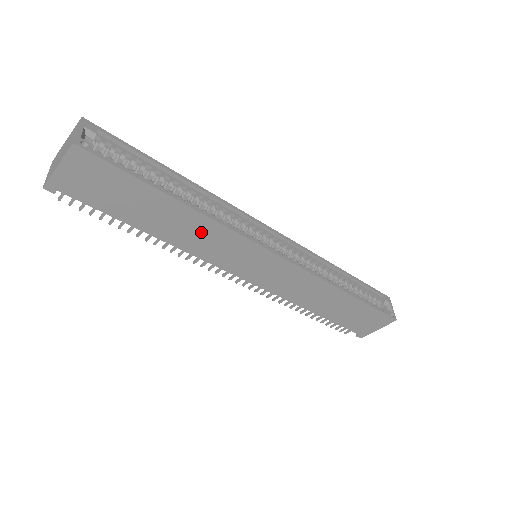
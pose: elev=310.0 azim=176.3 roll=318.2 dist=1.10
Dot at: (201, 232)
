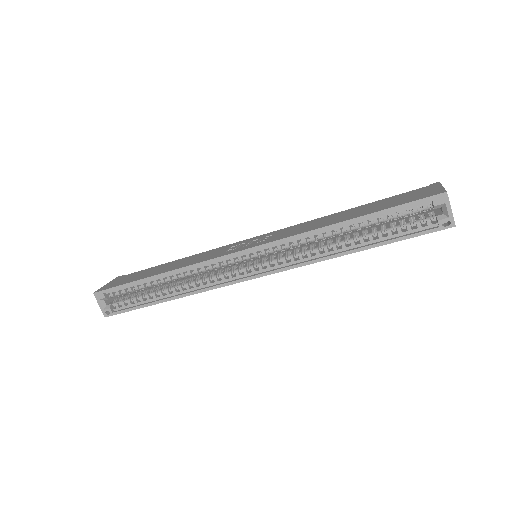
Dot at: occluded
